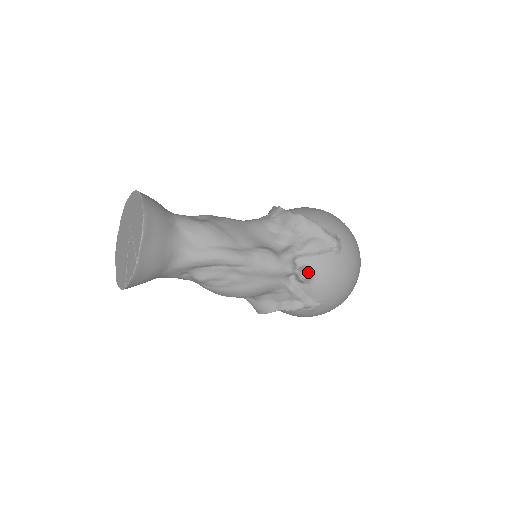
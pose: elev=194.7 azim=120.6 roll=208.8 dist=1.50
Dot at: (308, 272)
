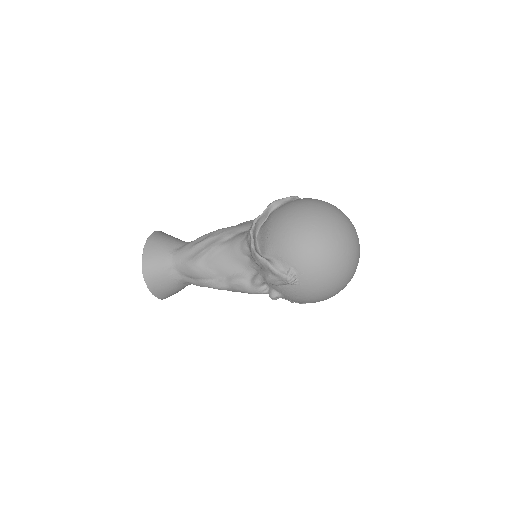
Dot at: (273, 297)
